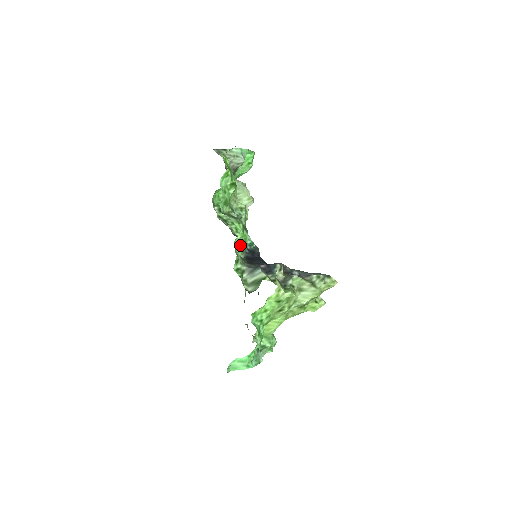
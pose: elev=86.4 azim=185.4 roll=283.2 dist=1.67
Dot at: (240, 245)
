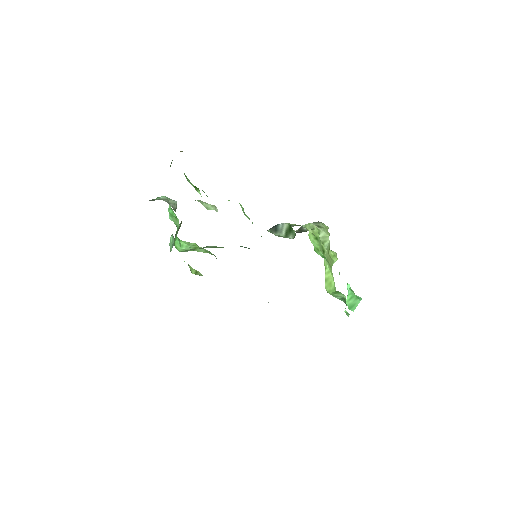
Dot at: occluded
